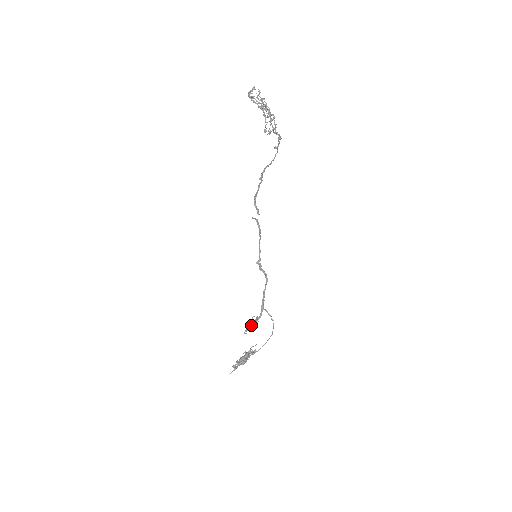
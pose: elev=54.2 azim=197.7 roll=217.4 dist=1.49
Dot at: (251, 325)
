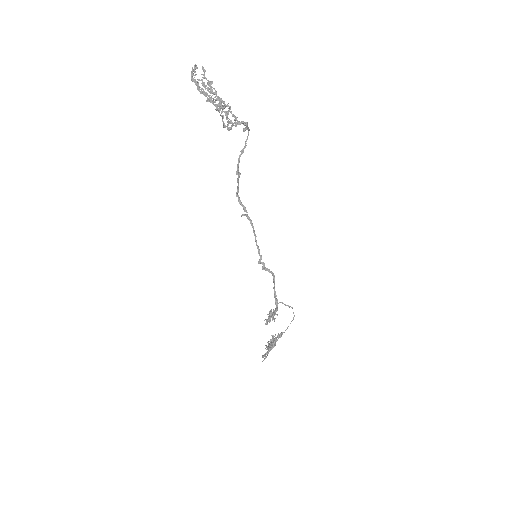
Dot at: (270, 318)
